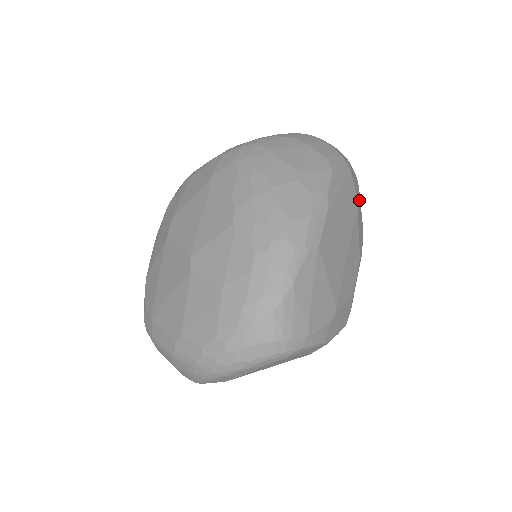
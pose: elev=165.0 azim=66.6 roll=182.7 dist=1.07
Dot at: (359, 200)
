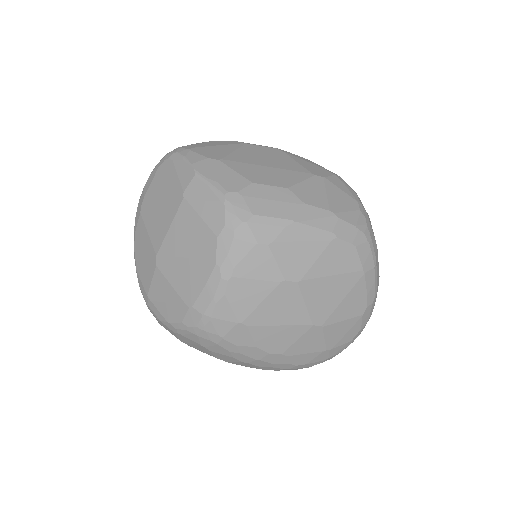
Dot at: (341, 198)
